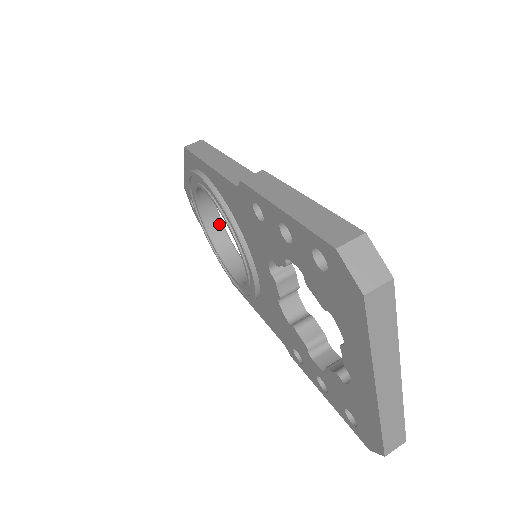
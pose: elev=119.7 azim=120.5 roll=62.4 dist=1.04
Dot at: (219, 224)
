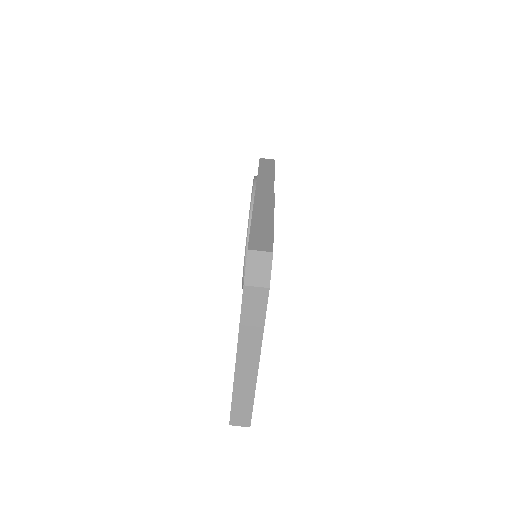
Dot at: occluded
